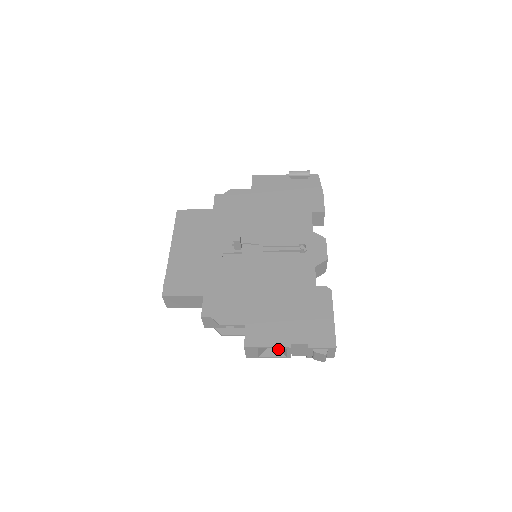
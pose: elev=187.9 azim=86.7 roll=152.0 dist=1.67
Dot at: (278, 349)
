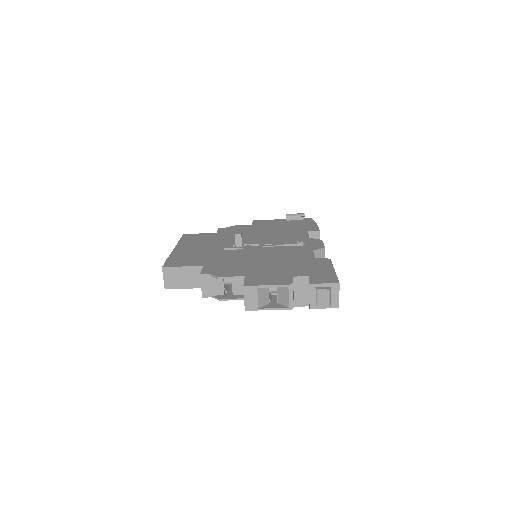
Dot at: (279, 304)
